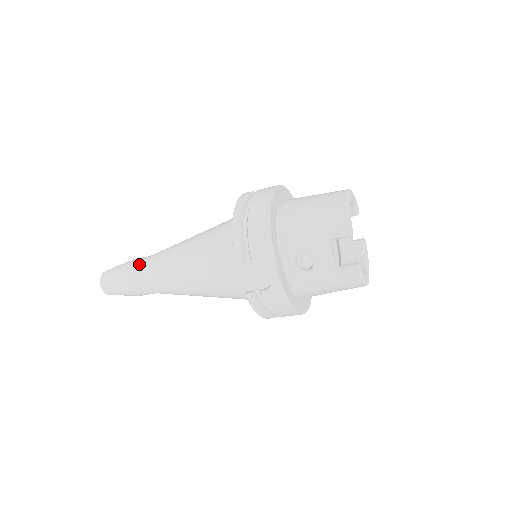
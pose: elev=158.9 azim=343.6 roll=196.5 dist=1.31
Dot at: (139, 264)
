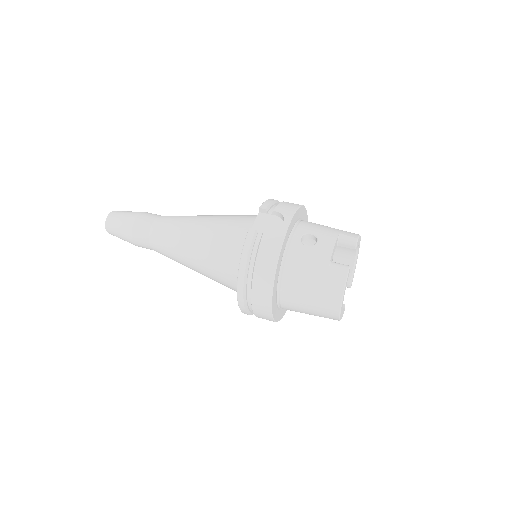
Dot at: occluded
